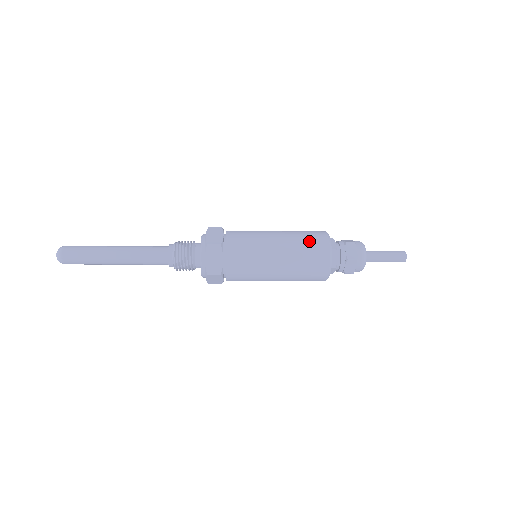
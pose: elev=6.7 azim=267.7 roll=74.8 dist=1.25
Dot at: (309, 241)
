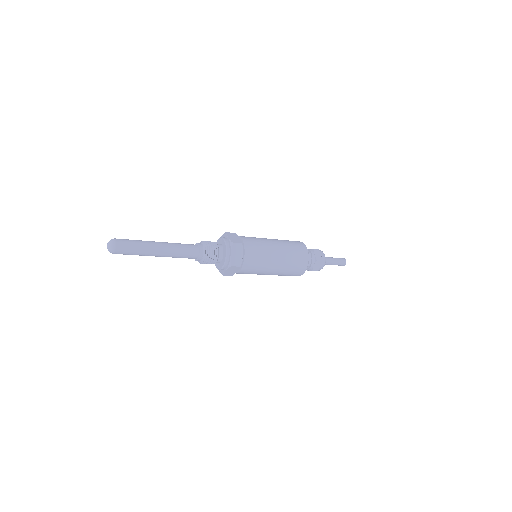
Dot at: (296, 264)
